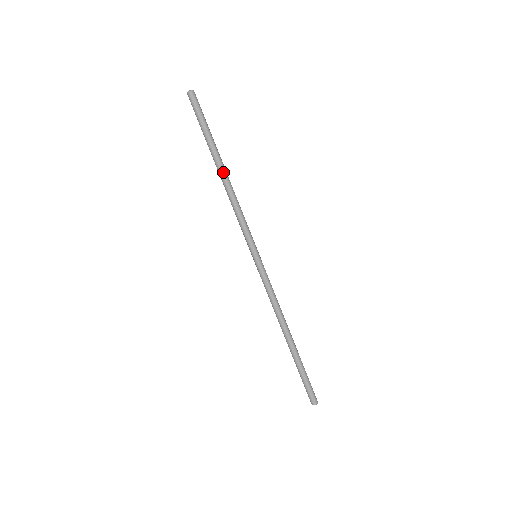
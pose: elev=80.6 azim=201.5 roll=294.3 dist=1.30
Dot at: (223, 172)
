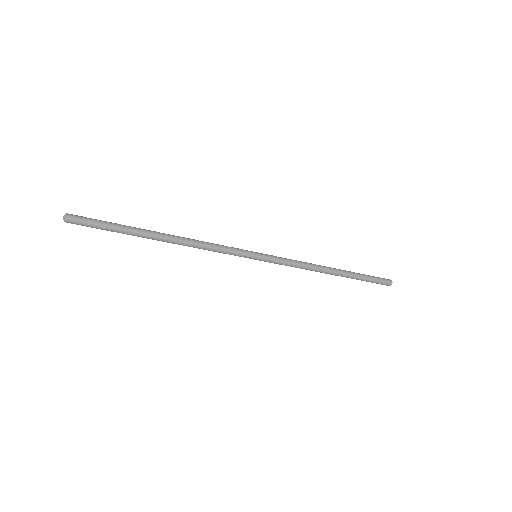
Dot at: (166, 241)
